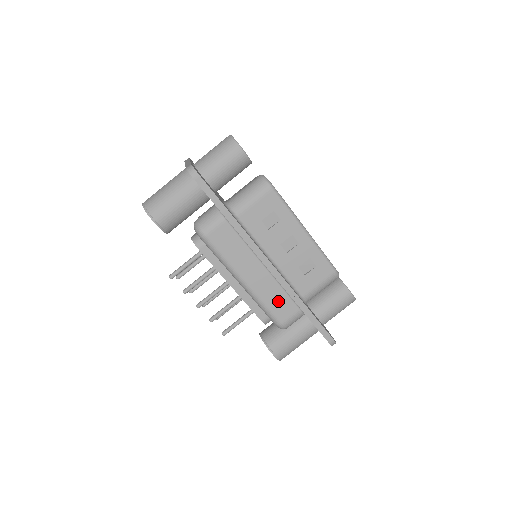
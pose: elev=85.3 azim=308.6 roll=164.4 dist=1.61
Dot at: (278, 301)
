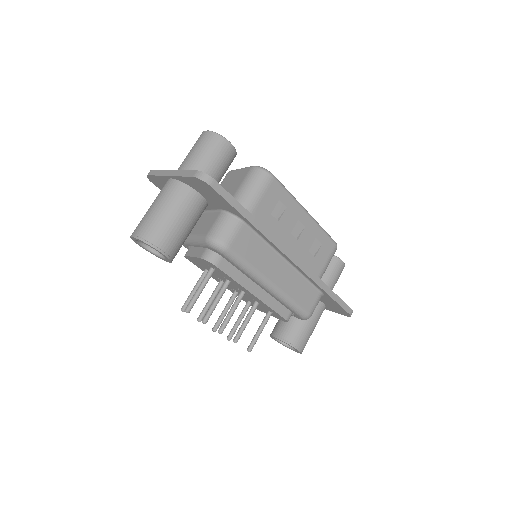
Dot at: (302, 292)
